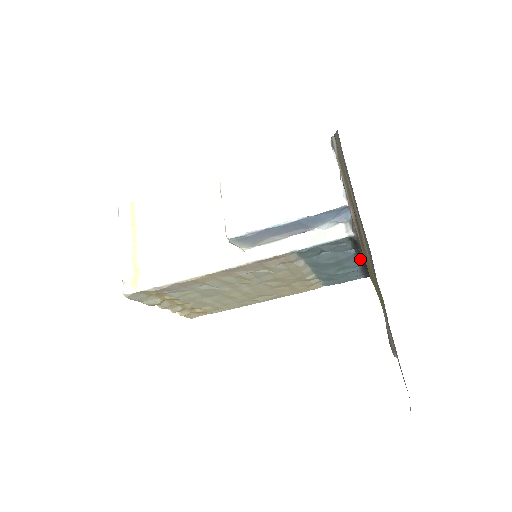
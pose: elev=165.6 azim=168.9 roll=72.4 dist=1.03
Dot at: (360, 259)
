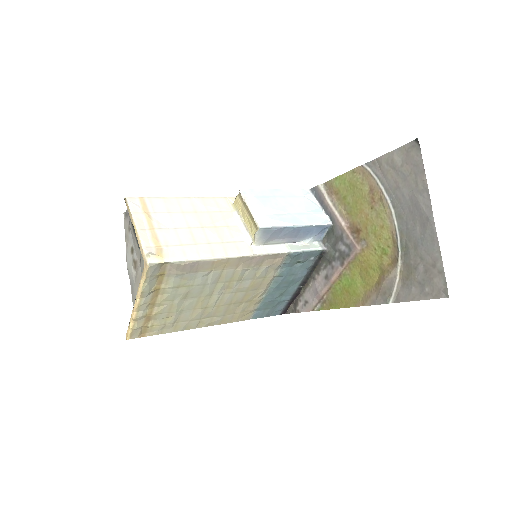
Dot at: (302, 284)
